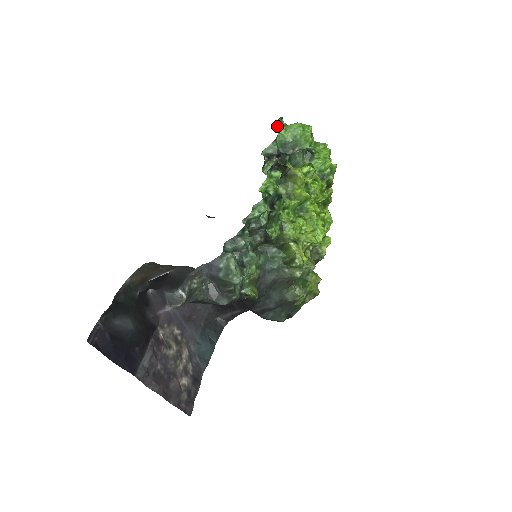
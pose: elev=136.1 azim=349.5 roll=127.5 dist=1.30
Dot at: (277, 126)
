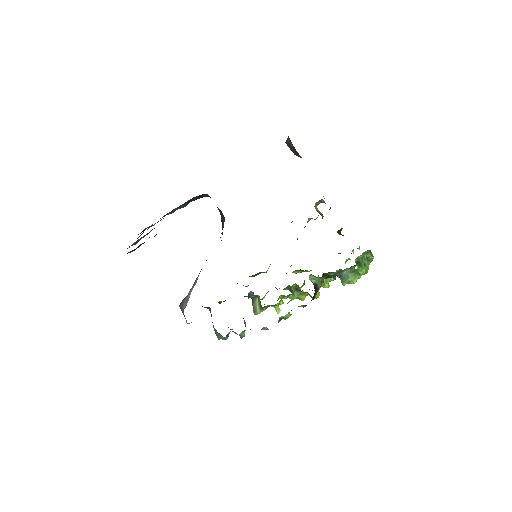
Dot at: (360, 257)
